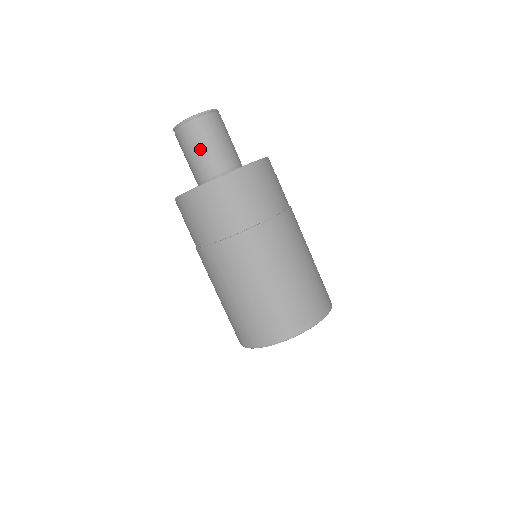
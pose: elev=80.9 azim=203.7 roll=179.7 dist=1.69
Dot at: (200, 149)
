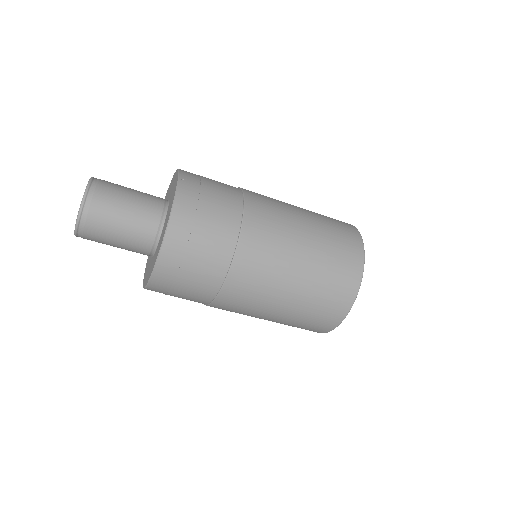
Dot at: (115, 241)
